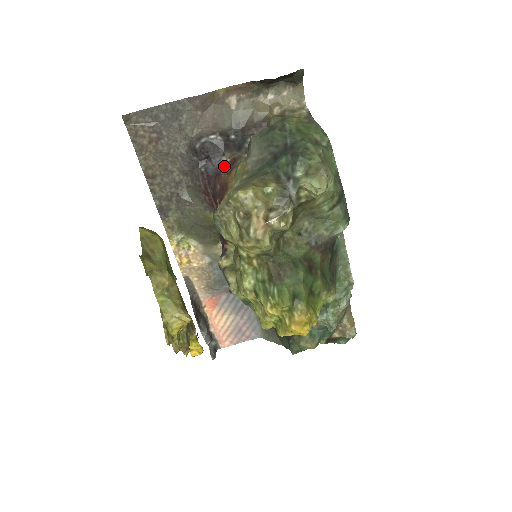
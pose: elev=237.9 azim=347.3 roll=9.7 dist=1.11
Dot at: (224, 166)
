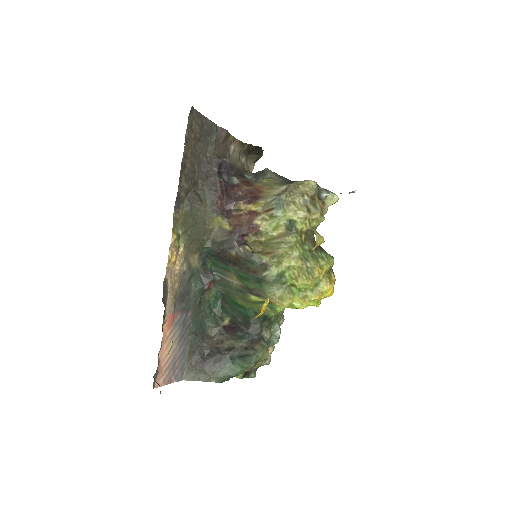
Dot at: (238, 182)
